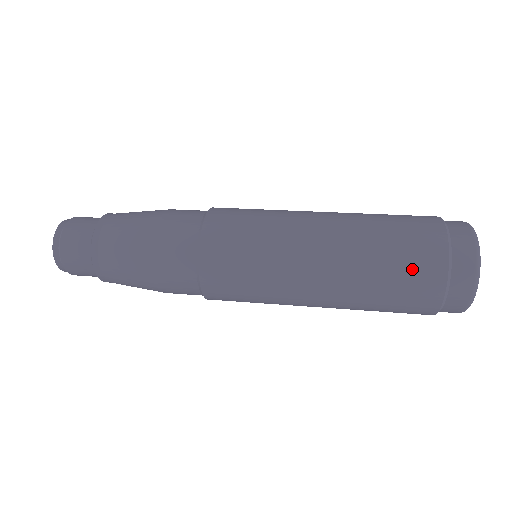
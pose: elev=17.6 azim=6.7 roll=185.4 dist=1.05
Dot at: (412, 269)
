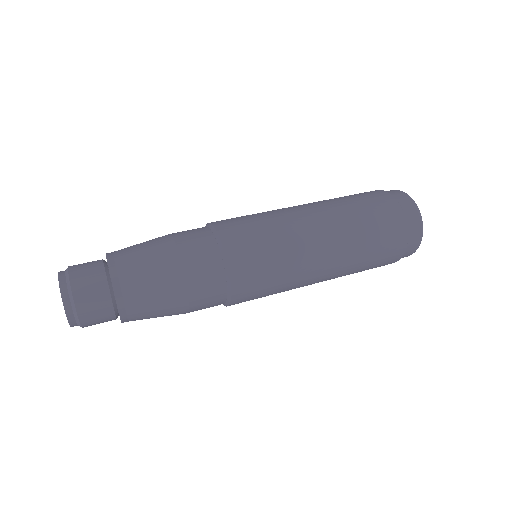
Dot at: (386, 250)
